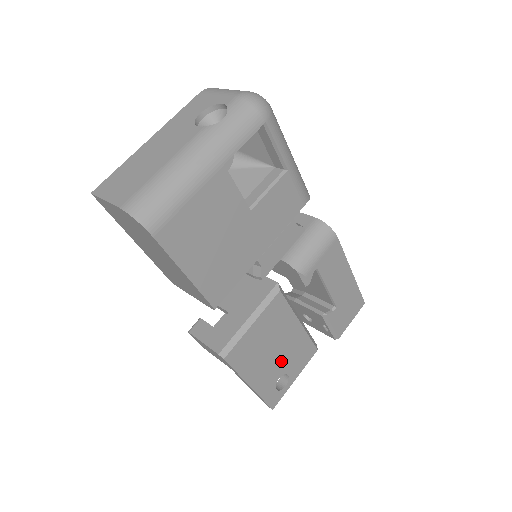
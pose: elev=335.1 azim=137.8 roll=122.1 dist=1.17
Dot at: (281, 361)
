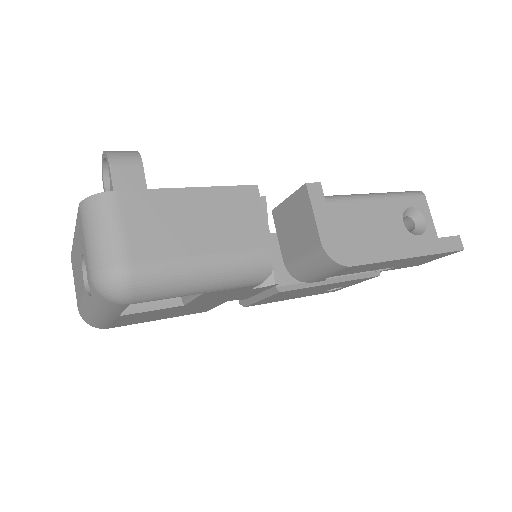
Dot at: (322, 290)
